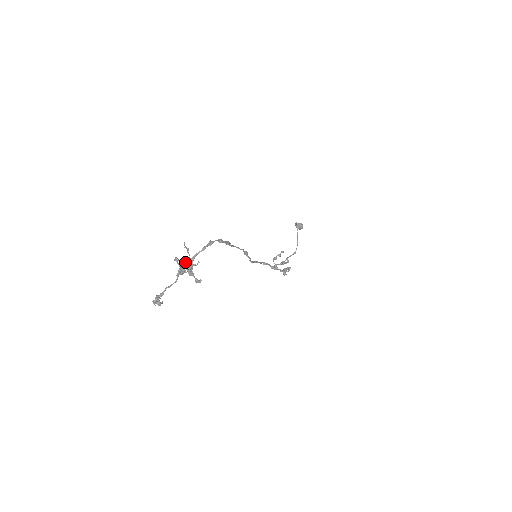
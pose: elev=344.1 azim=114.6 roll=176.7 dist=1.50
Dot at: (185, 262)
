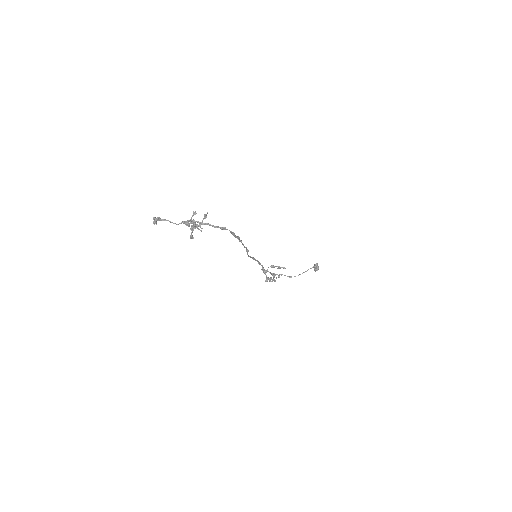
Dot at: (195, 222)
